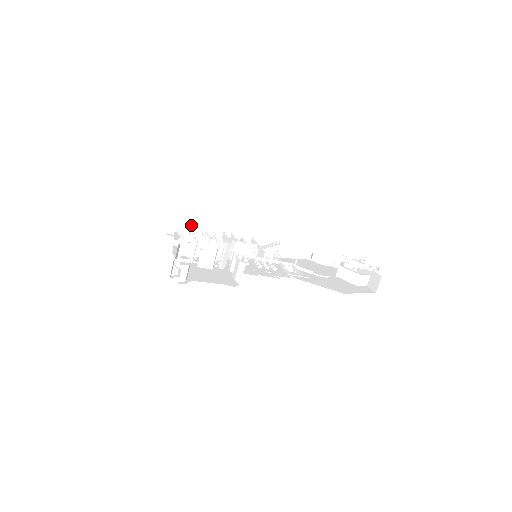
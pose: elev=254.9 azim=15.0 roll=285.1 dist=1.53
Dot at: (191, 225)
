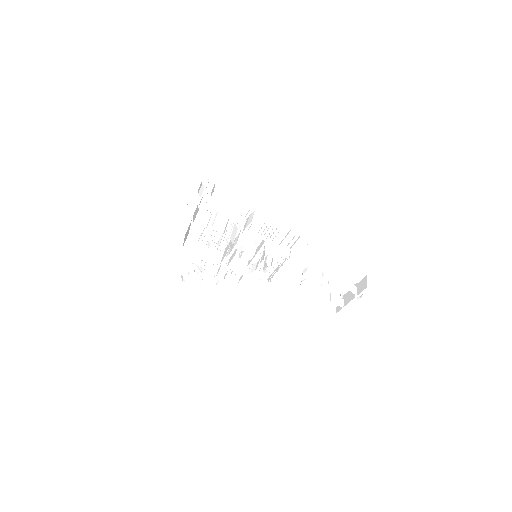
Dot at: occluded
